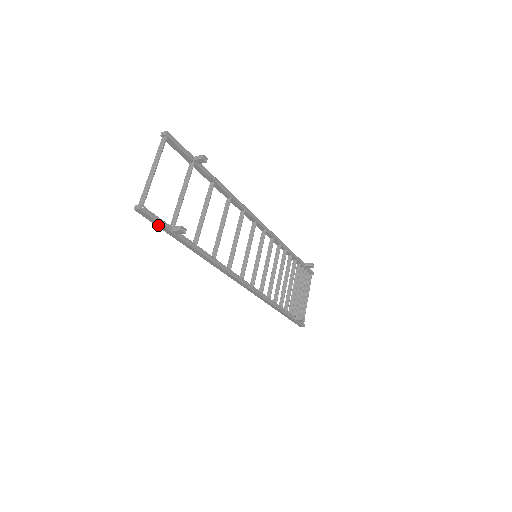
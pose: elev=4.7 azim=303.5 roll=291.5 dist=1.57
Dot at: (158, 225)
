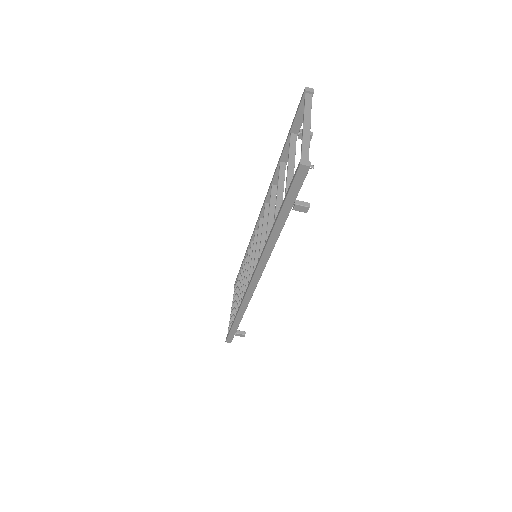
Dot at: (292, 192)
